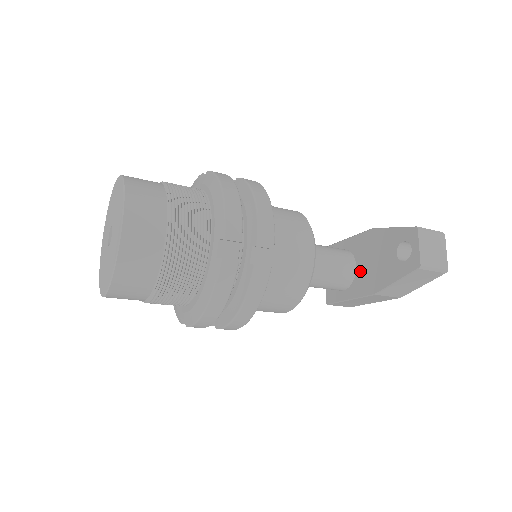
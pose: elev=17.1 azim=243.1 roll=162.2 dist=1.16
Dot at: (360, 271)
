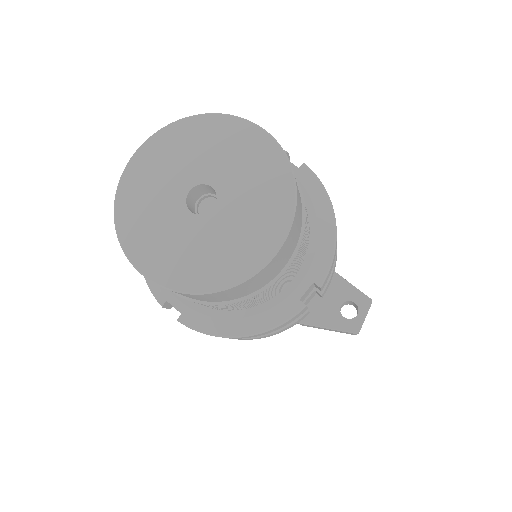
Dot at: occluded
